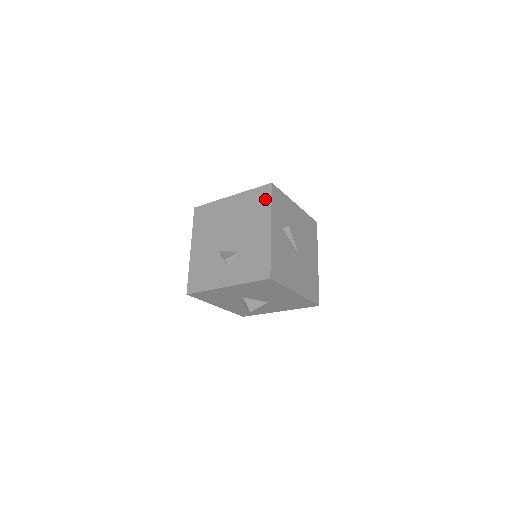
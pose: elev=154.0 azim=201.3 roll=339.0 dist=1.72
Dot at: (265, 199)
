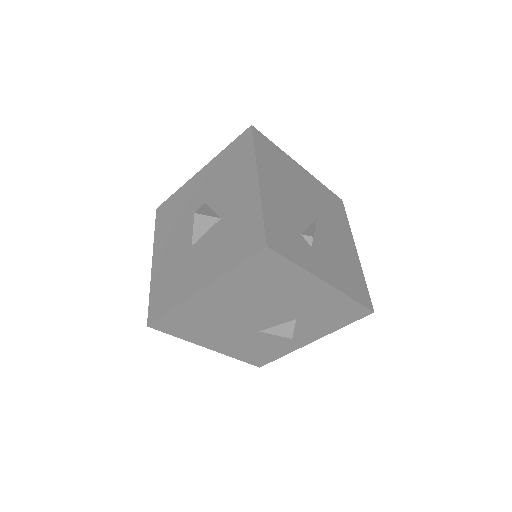
Dot at: (278, 267)
